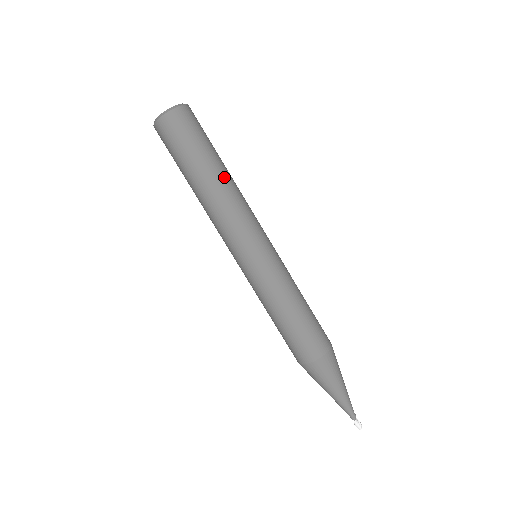
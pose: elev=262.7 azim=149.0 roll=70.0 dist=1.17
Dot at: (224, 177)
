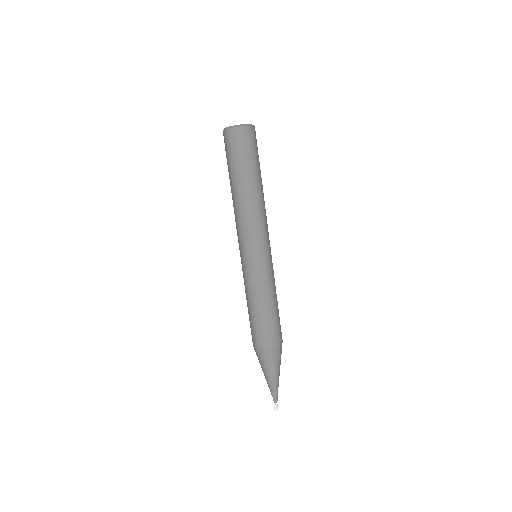
Dot at: occluded
